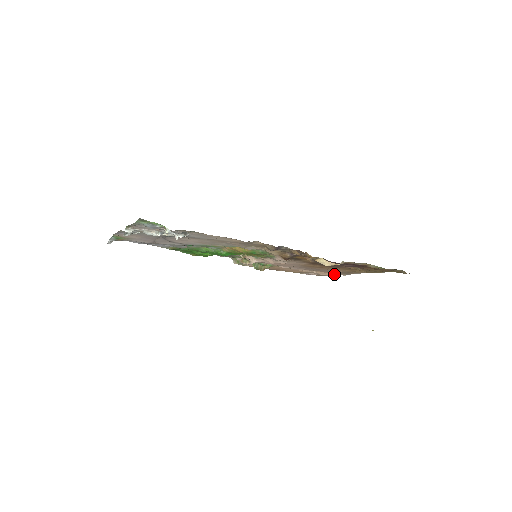
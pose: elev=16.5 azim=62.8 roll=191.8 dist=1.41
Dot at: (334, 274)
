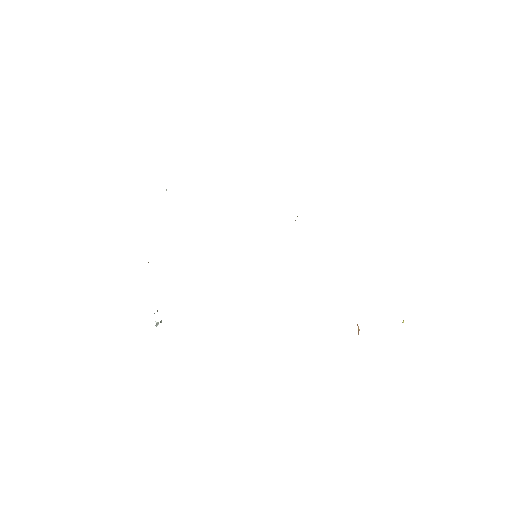
Dot at: occluded
